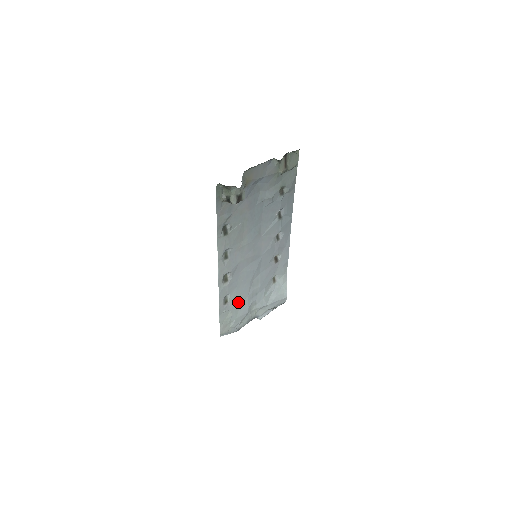
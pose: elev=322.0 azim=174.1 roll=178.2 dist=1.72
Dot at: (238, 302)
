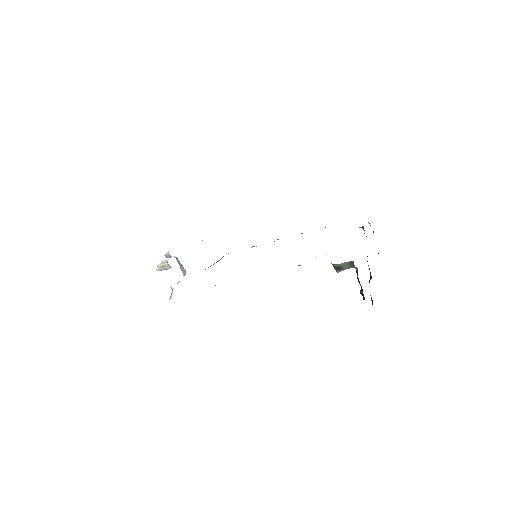
Dot at: occluded
